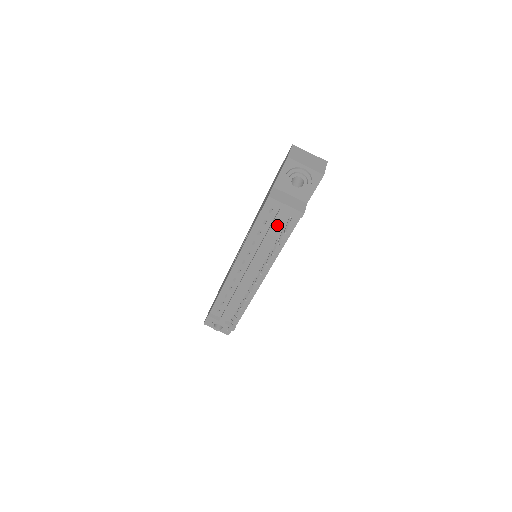
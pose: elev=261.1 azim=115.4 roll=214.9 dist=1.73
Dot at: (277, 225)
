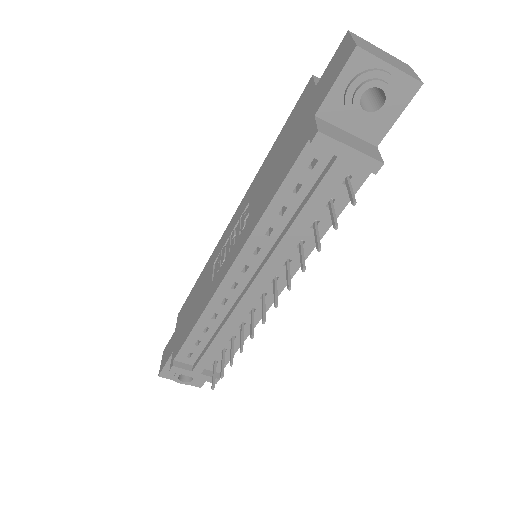
Dot at: (325, 192)
